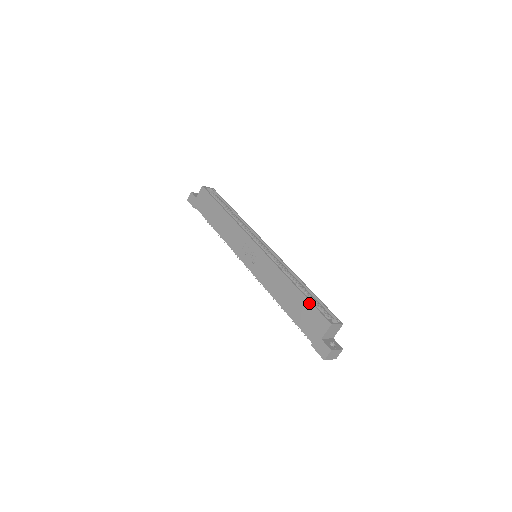
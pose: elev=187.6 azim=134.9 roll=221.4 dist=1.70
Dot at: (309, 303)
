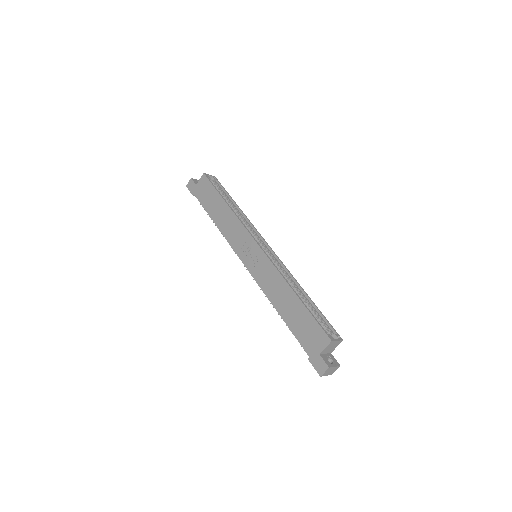
Dot at: (310, 315)
